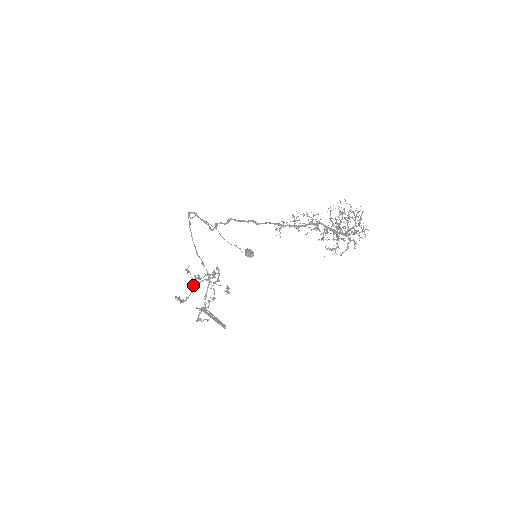
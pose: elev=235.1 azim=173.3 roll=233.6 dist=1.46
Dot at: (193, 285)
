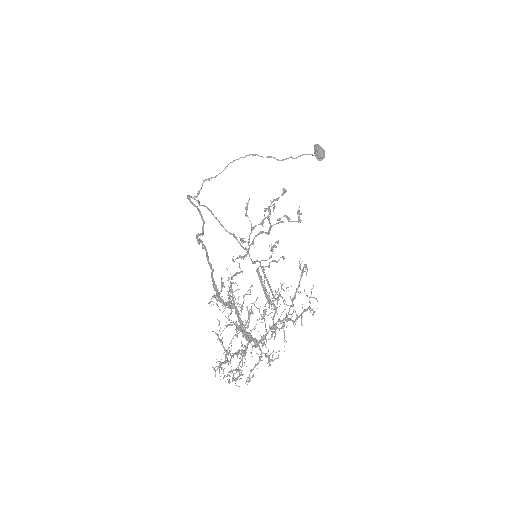
Dot at: occluded
